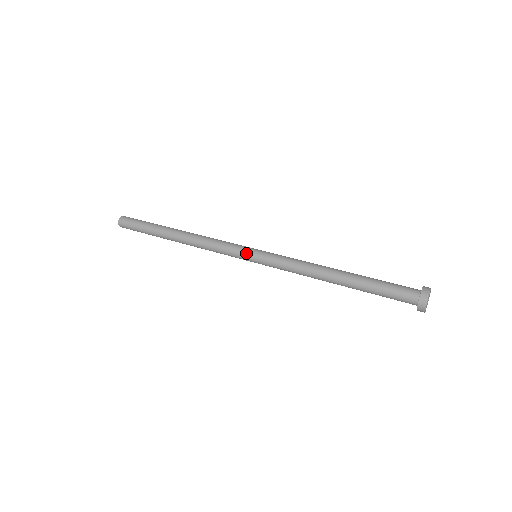
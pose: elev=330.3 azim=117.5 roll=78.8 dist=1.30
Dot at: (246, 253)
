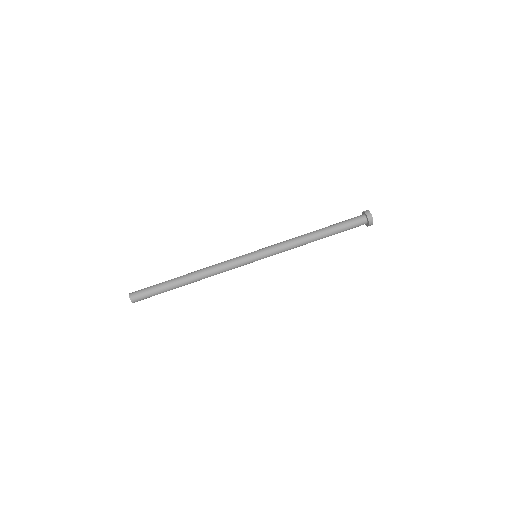
Dot at: (251, 258)
